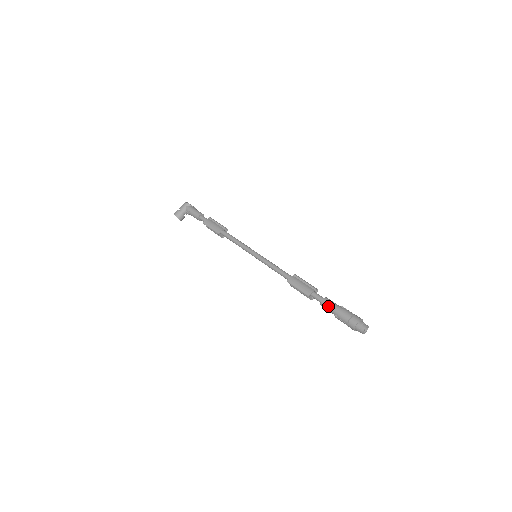
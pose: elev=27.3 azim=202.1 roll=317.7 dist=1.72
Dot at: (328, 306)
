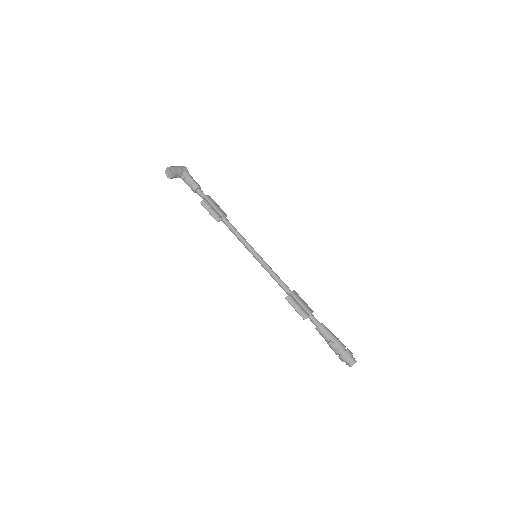
Dot at: (327, 330)
